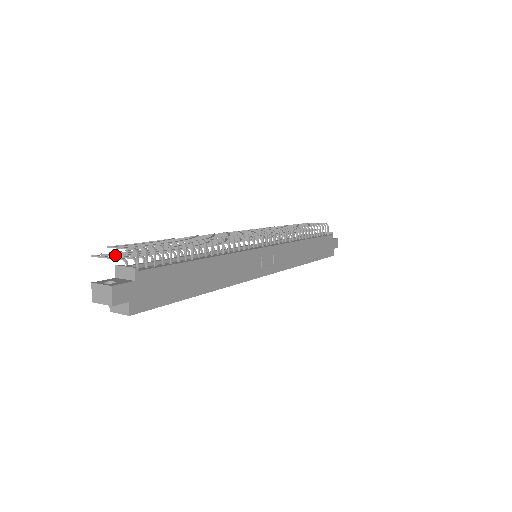
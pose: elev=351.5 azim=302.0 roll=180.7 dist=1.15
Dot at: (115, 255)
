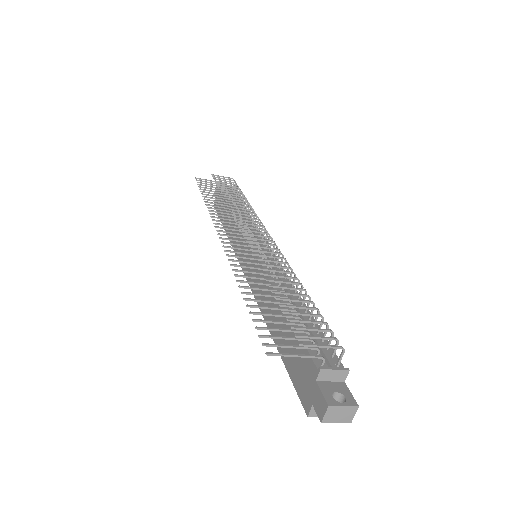
Dot at: (290, 346)
